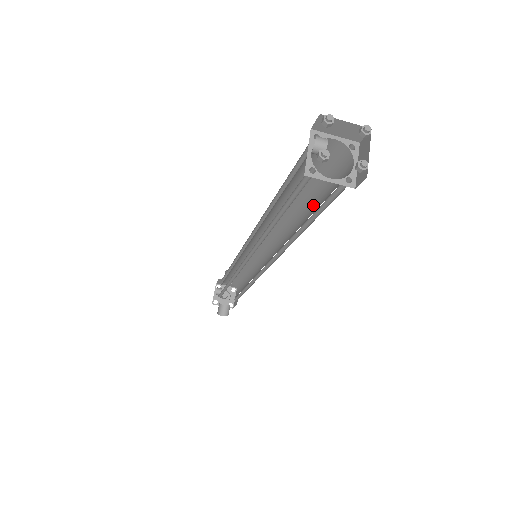
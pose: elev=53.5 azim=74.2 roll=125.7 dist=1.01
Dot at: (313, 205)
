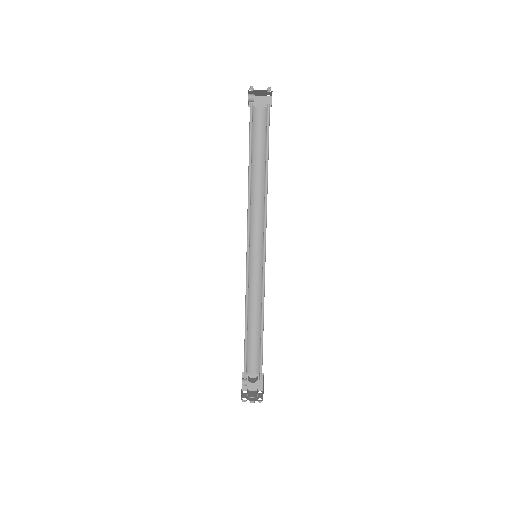
Dot at: occluded
